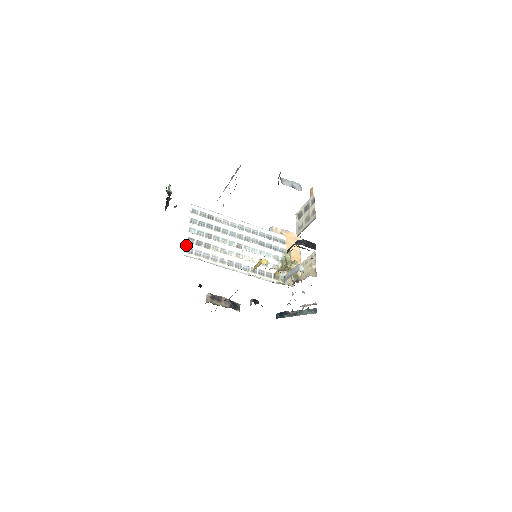
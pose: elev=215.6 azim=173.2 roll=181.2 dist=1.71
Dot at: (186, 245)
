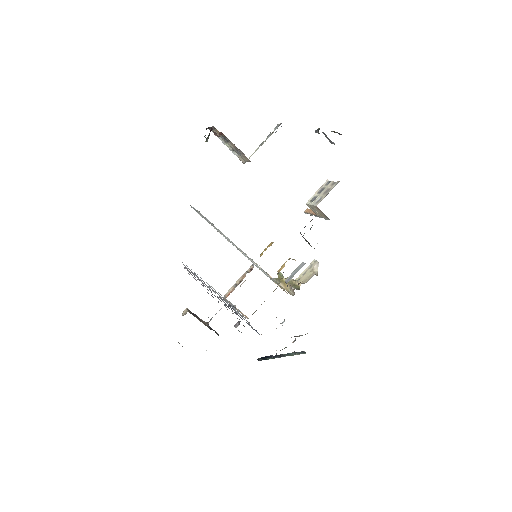
Dot at: (197, 210)
